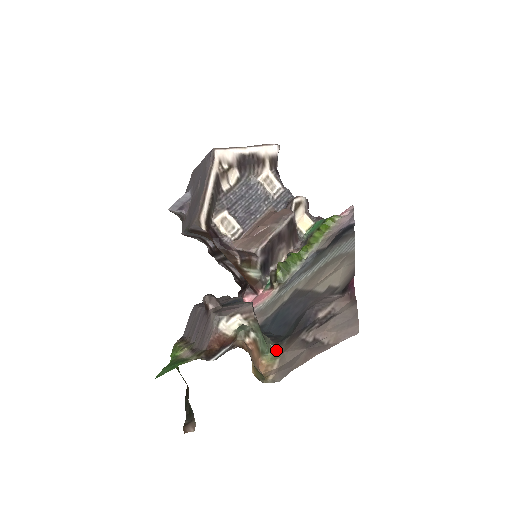
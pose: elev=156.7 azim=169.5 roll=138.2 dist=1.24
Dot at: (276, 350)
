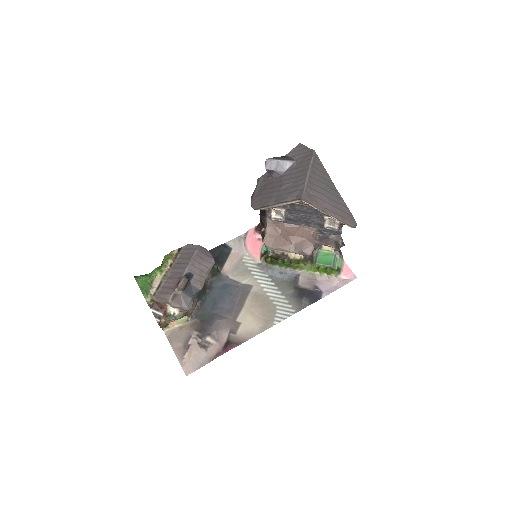
Dot at: (187, 319)
